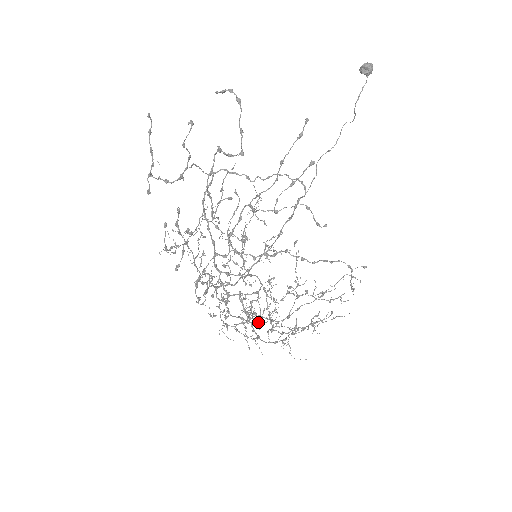
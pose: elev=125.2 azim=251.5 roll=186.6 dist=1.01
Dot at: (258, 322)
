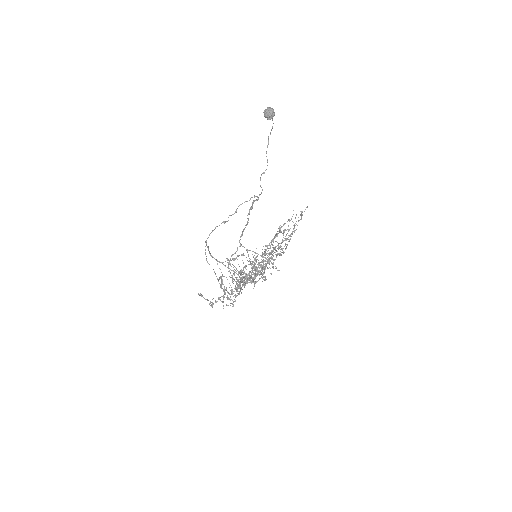
Dot at: occluded
